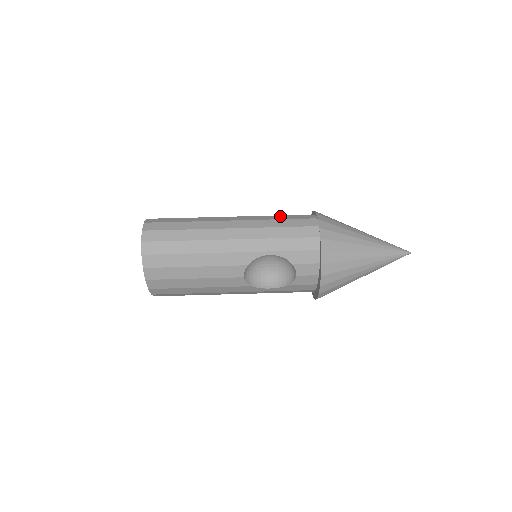
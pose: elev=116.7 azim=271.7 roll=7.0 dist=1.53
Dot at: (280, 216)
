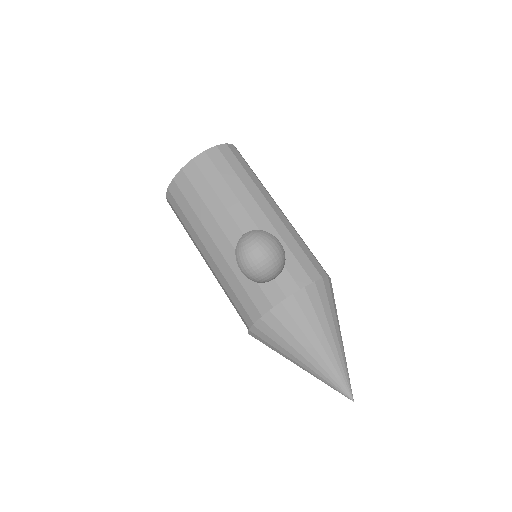
Dot at: occluded
